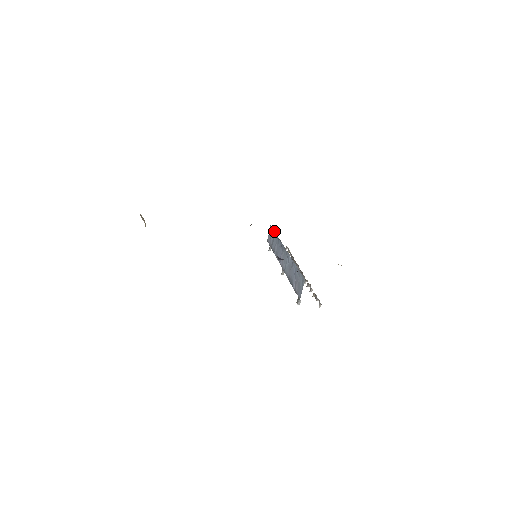
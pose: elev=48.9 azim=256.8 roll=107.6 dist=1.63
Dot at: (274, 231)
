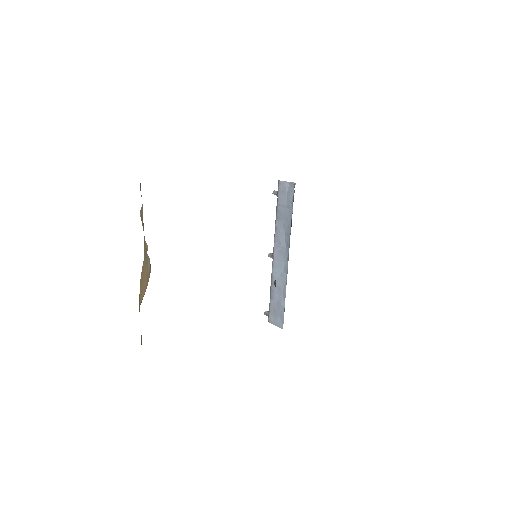
Dot at: (292, 209)
